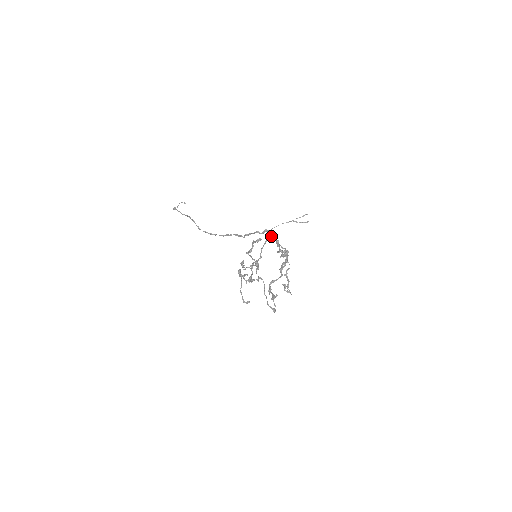
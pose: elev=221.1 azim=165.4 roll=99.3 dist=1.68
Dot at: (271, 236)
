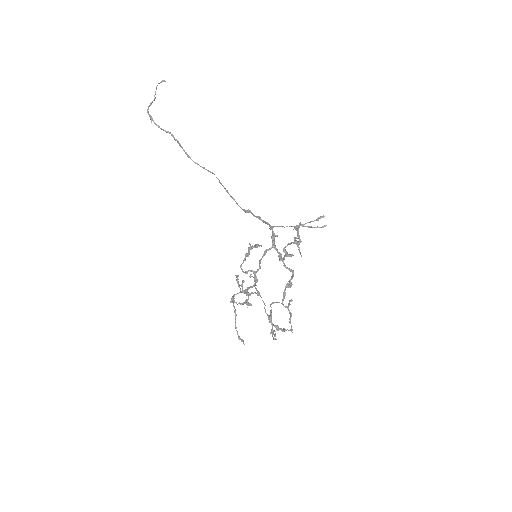
Dot at: (272, 245)
